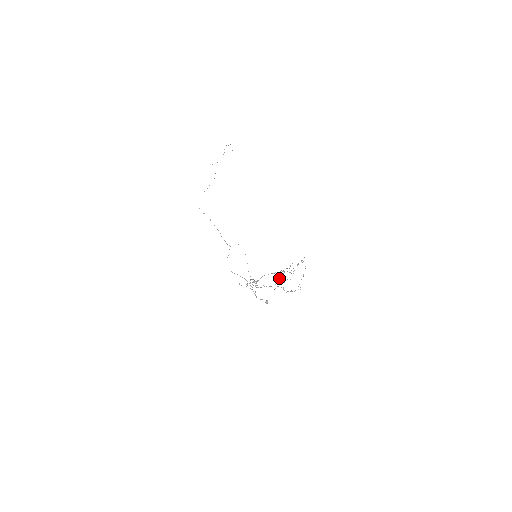
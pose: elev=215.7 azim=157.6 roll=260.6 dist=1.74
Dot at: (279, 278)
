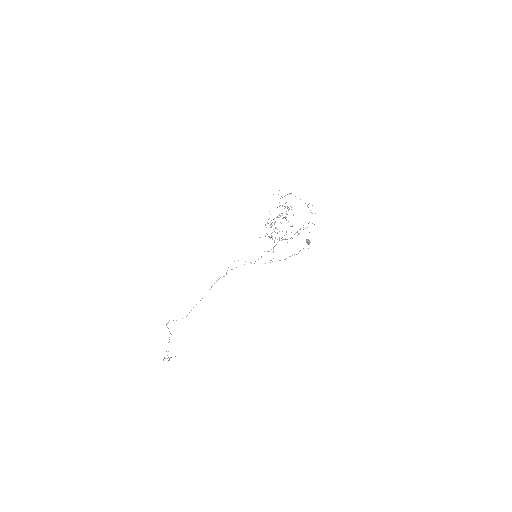
Dot at: occluded
